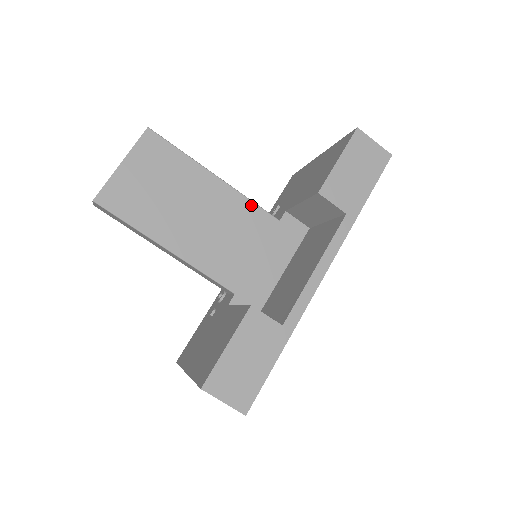
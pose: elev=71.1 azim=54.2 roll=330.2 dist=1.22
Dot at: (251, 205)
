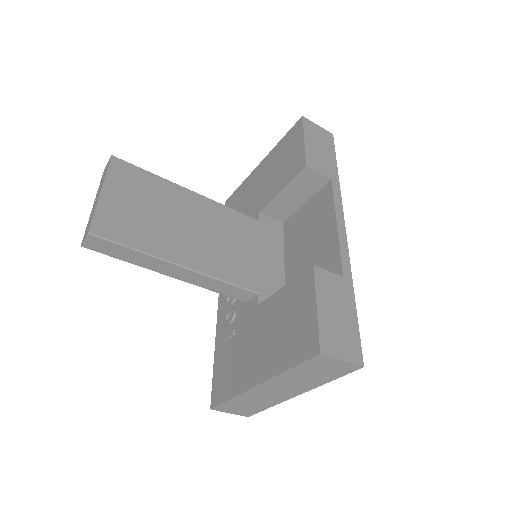
Dot at: (231, 211)
